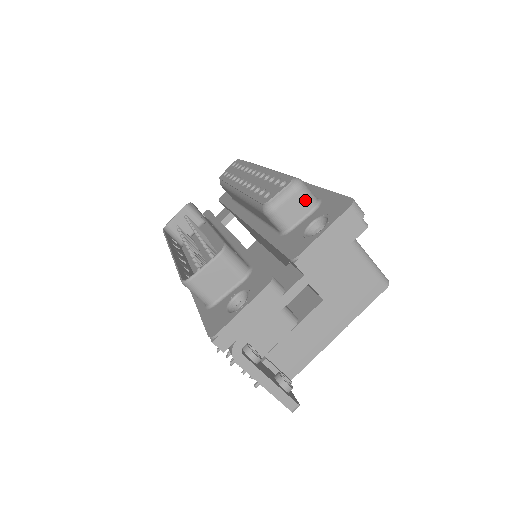
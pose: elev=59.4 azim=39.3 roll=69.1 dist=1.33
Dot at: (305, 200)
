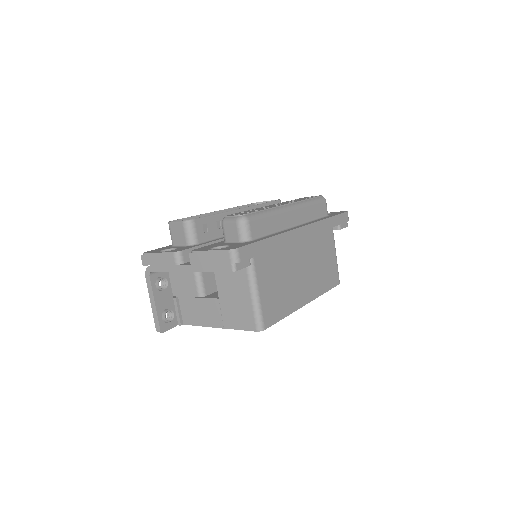
Dot at: (238, 232)
